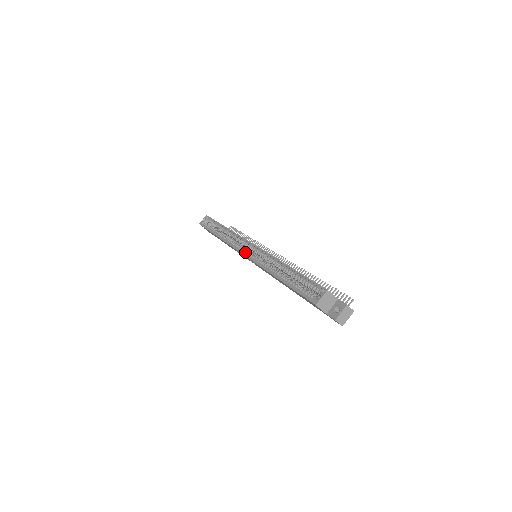
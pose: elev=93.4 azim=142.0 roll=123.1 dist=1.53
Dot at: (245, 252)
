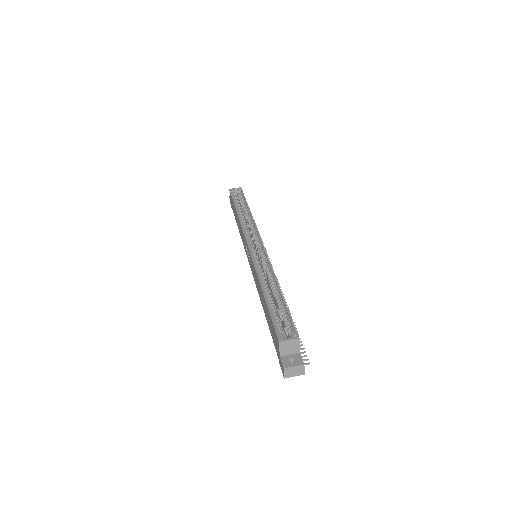
Dot at: (251, 245)
